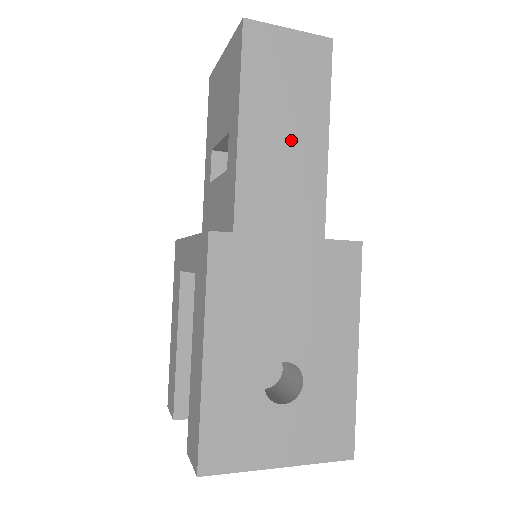
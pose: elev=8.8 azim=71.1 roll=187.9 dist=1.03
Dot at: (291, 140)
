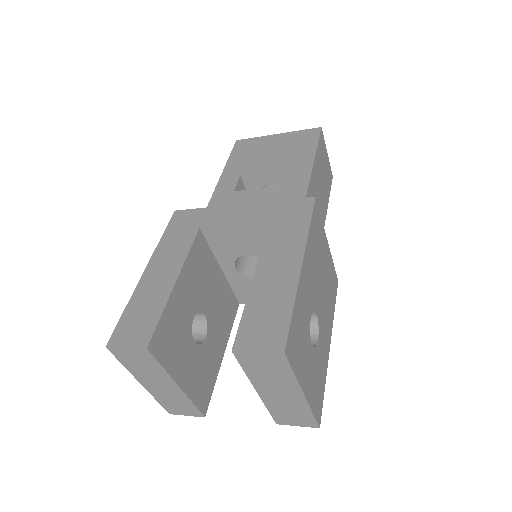
Dot at: (320, 200)
